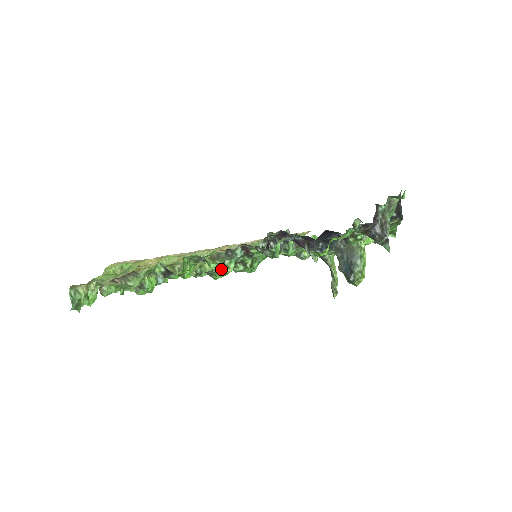
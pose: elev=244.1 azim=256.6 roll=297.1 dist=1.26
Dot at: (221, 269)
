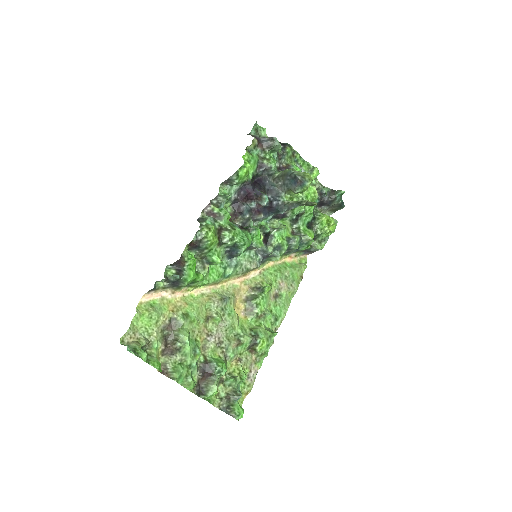
Dot at: (203, 228)
